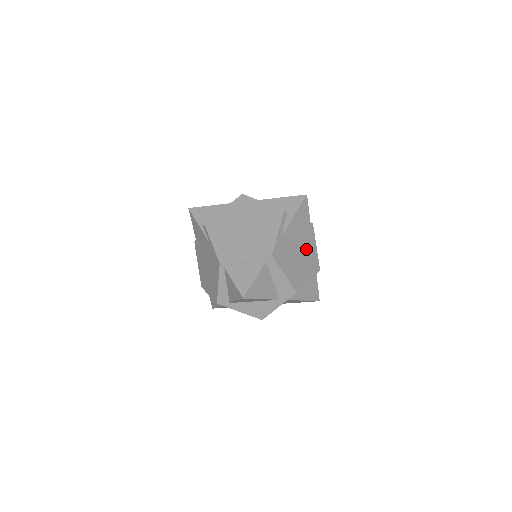
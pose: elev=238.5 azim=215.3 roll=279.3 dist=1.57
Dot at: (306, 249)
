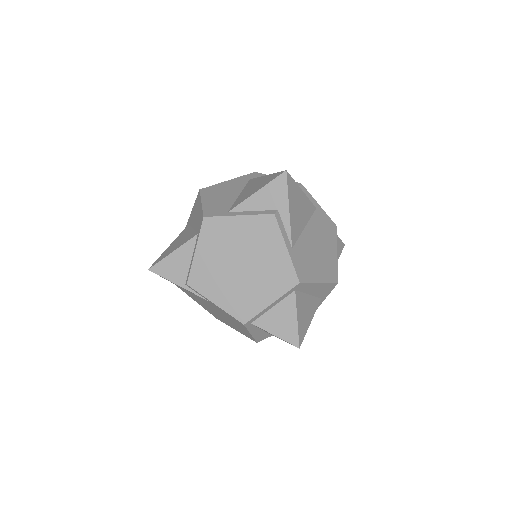
Dot at: (315, 224)
